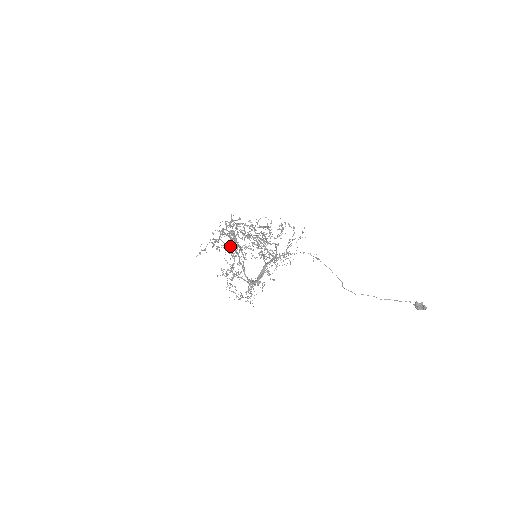
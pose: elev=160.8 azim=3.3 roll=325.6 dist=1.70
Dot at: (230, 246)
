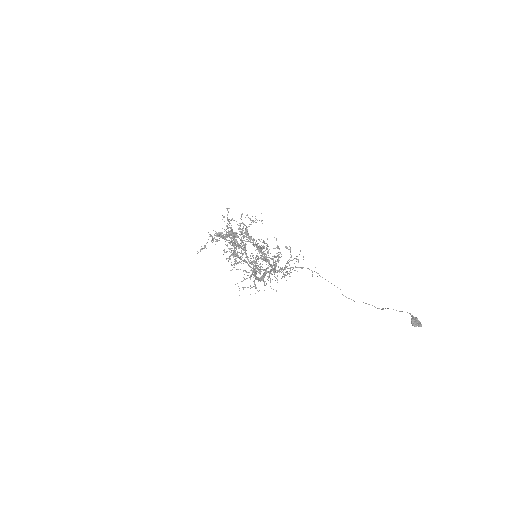
Dot at: occluded
